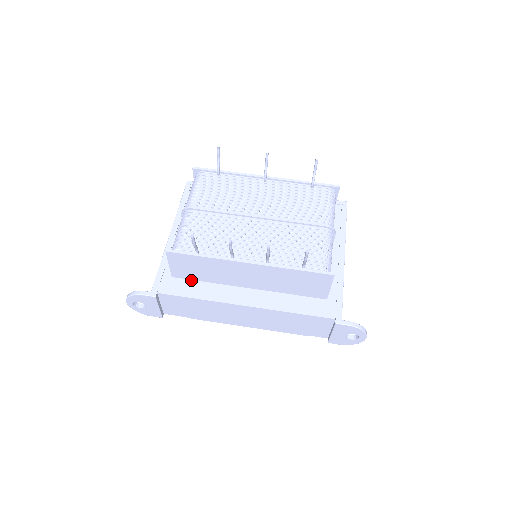
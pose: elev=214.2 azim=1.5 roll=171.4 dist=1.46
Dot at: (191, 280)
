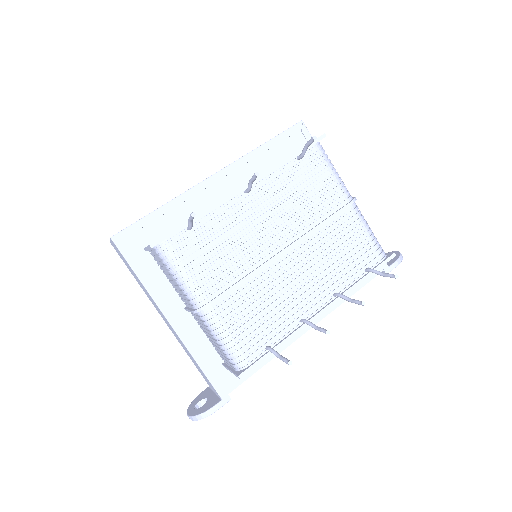
Dot at: occluded
